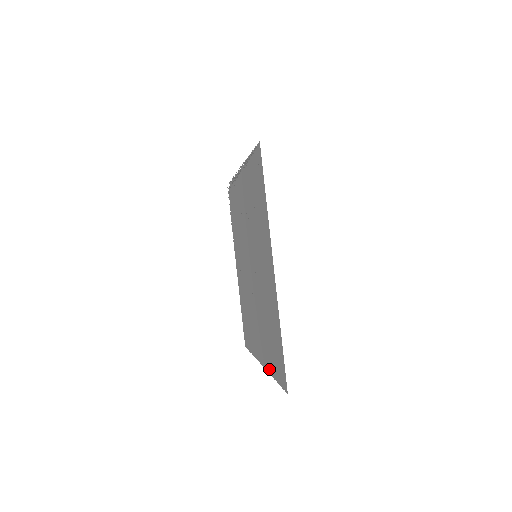
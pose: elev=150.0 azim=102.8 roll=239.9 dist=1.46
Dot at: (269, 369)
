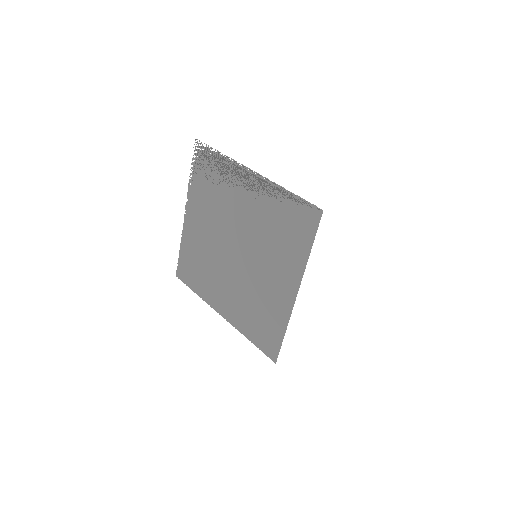
Dot at: (241, 330)
